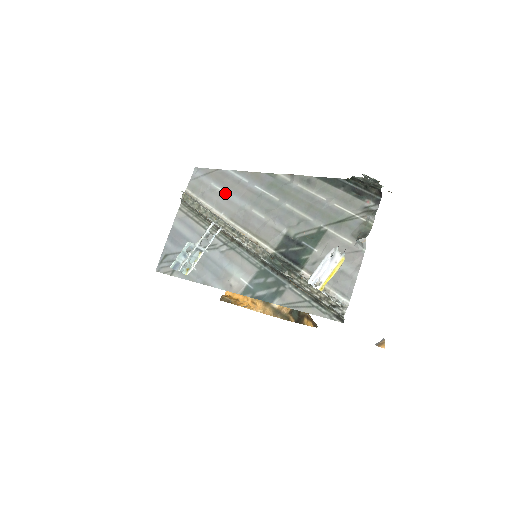
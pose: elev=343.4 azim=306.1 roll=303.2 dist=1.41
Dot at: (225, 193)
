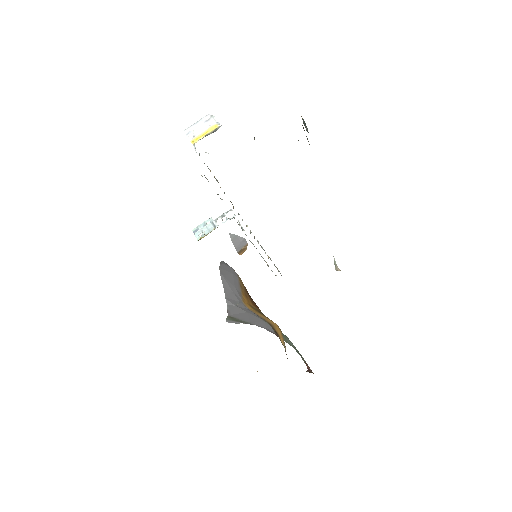
Dot at: occluded
